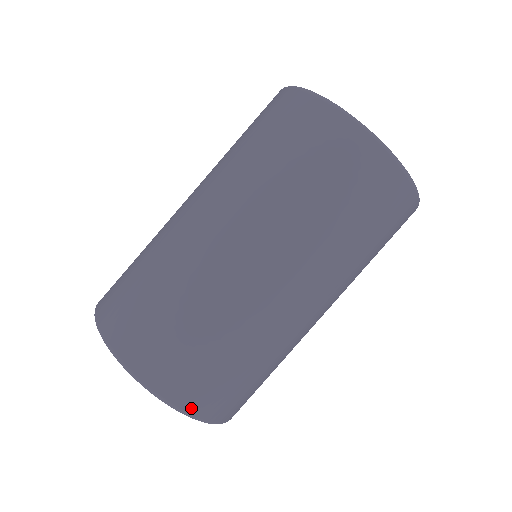
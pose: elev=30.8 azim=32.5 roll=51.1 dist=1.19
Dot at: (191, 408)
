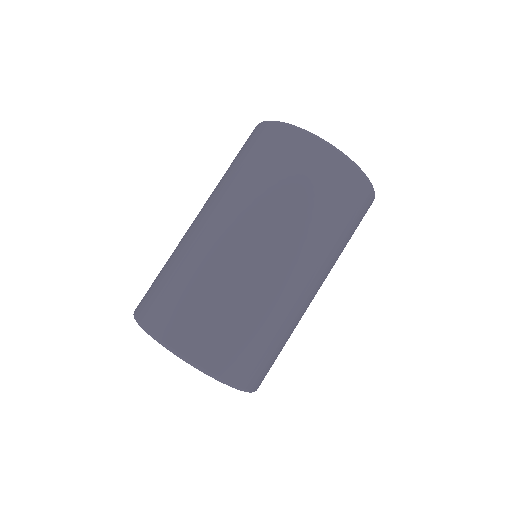
Dot at: (225, 374)
